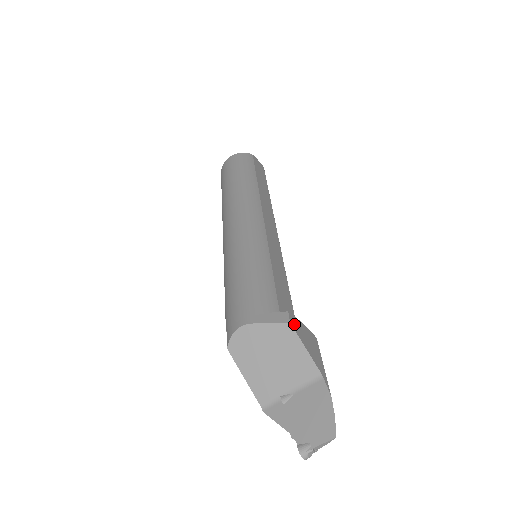
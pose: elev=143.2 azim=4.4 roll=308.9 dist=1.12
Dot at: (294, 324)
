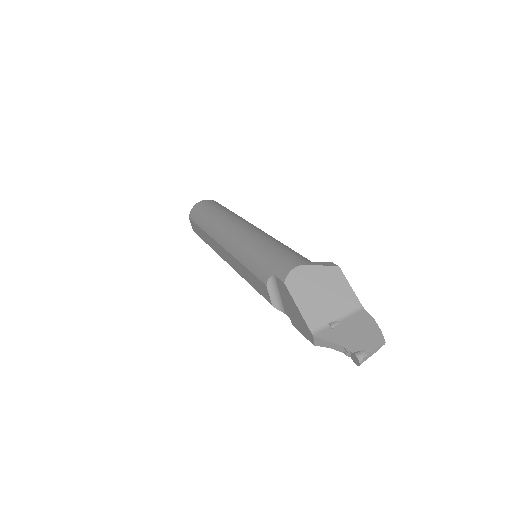
Dot at: (339, 270)
